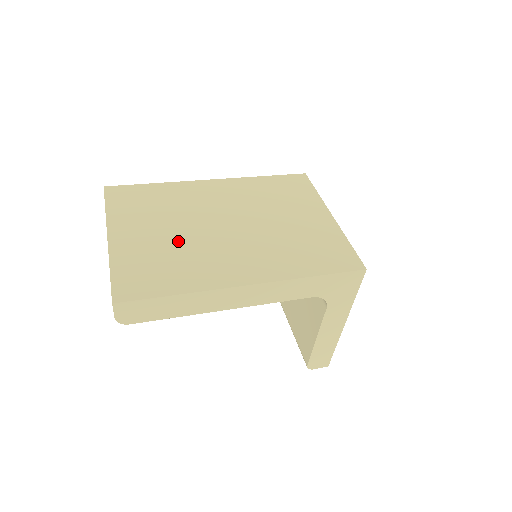
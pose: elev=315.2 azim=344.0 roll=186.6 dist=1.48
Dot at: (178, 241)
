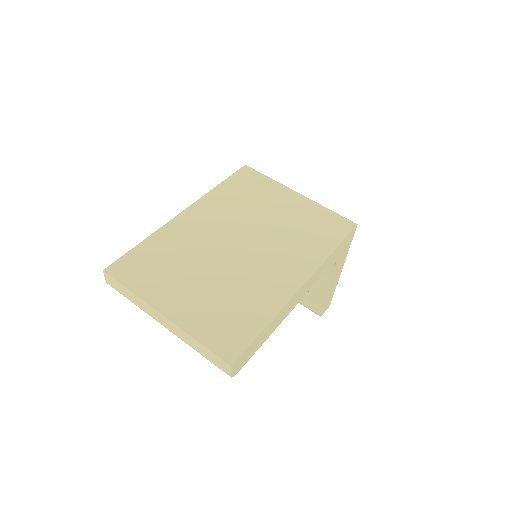
Dot at: (219, 282)
